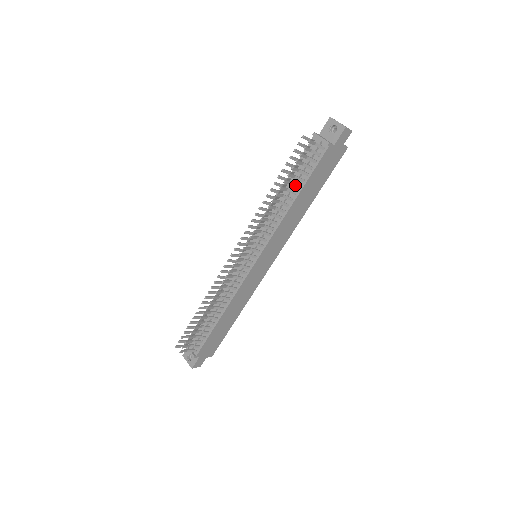
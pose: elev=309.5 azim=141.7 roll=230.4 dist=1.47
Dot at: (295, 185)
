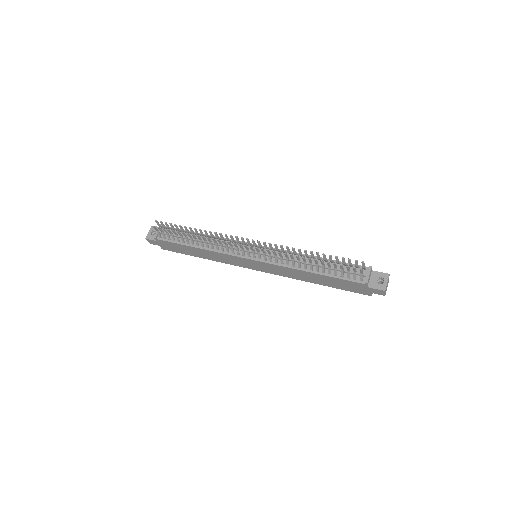
Dot at: (323, 269)
